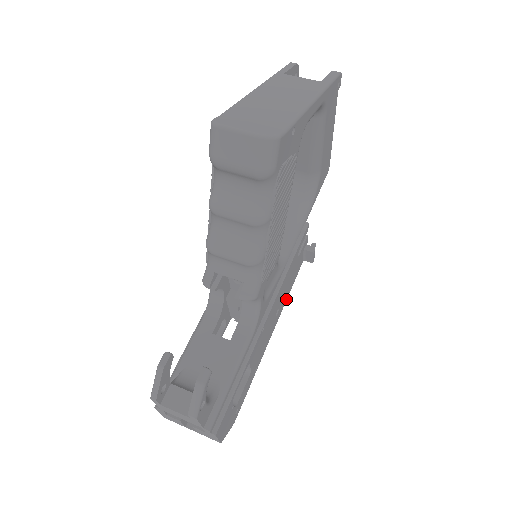
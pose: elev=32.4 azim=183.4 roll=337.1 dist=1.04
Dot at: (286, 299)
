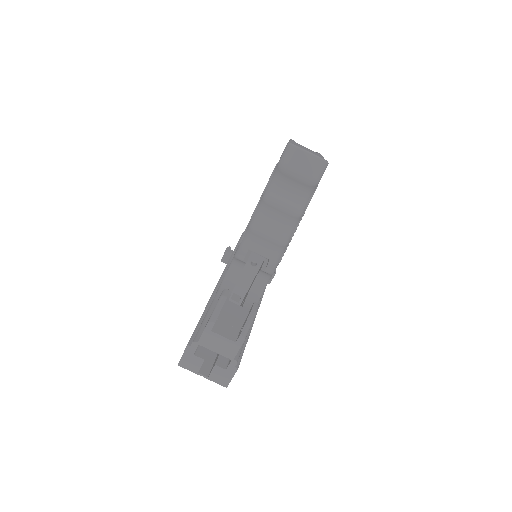
Dot at: occluded
